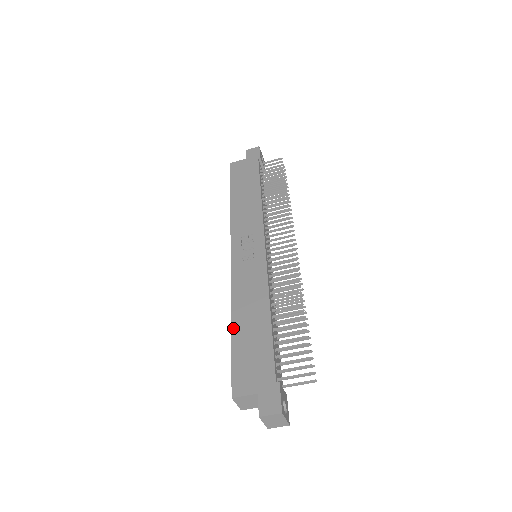
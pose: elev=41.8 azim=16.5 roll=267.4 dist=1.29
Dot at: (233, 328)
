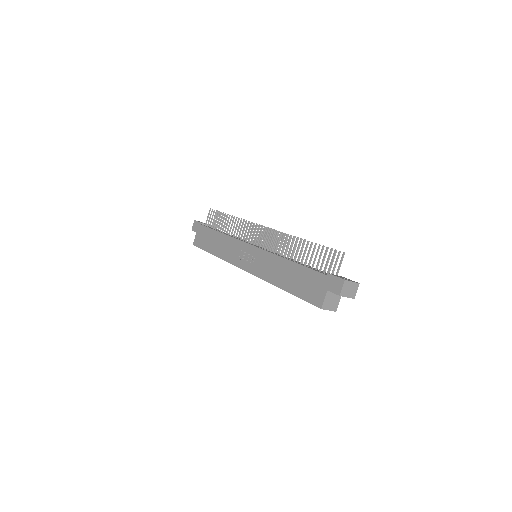
Dot at: (285, 289)
